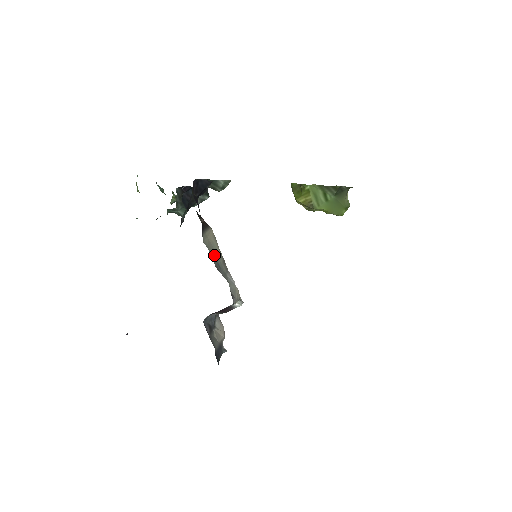
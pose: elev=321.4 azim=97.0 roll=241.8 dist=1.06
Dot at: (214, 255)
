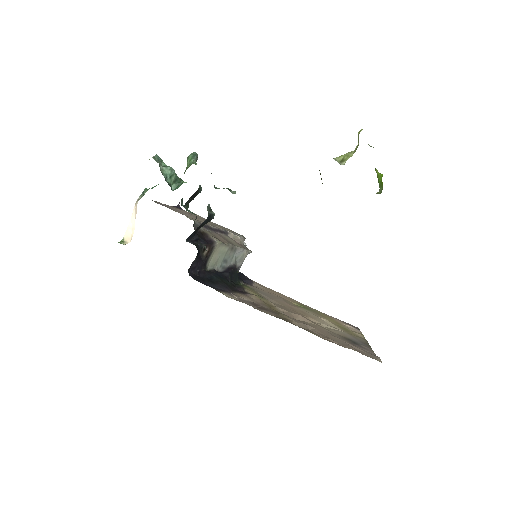
Dot at: (220, 260)
